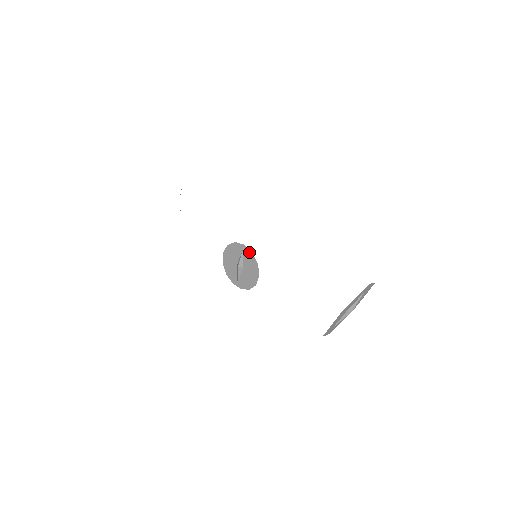
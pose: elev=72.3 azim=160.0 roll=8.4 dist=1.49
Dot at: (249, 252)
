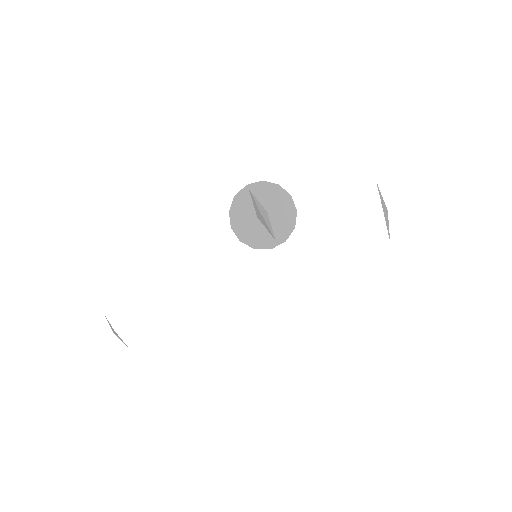
Dot at: (259, 185)
